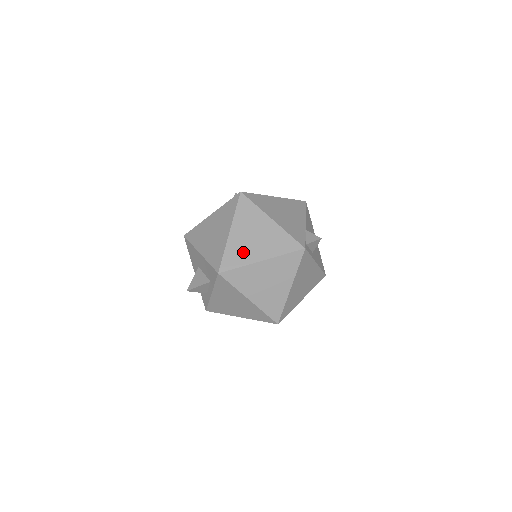
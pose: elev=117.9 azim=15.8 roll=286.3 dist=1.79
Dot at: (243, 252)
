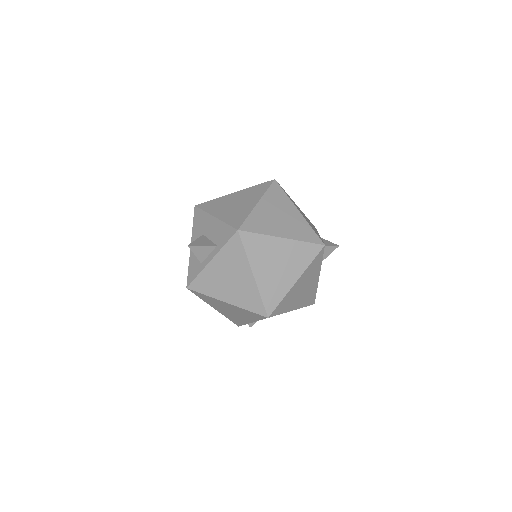
Dot at: (266, 223)
